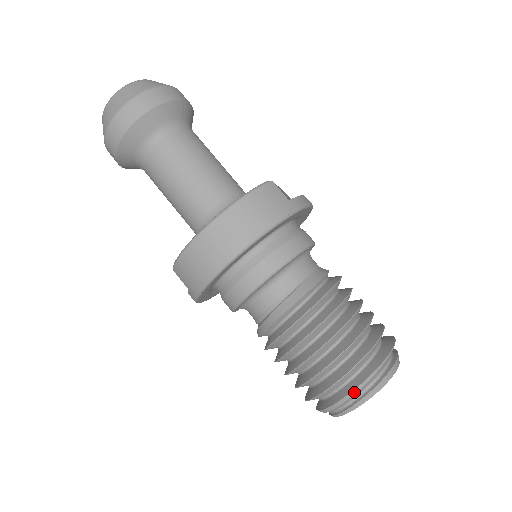
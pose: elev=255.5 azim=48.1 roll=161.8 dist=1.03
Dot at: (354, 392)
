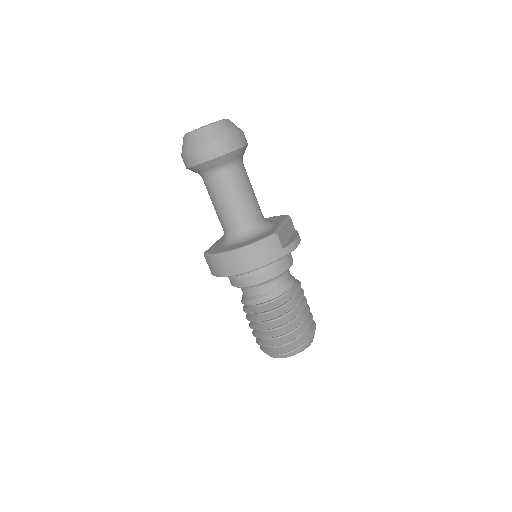
Dot at: (279, 353)
